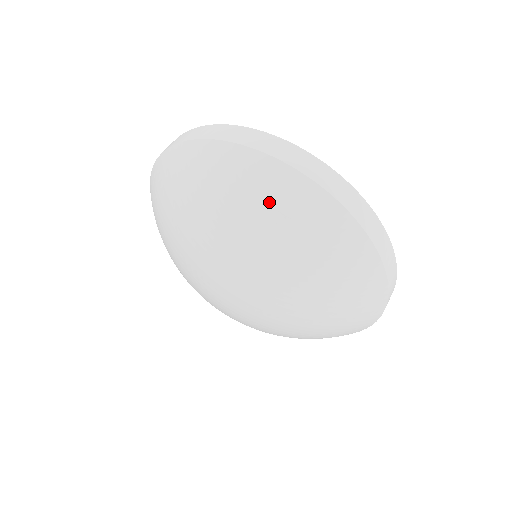
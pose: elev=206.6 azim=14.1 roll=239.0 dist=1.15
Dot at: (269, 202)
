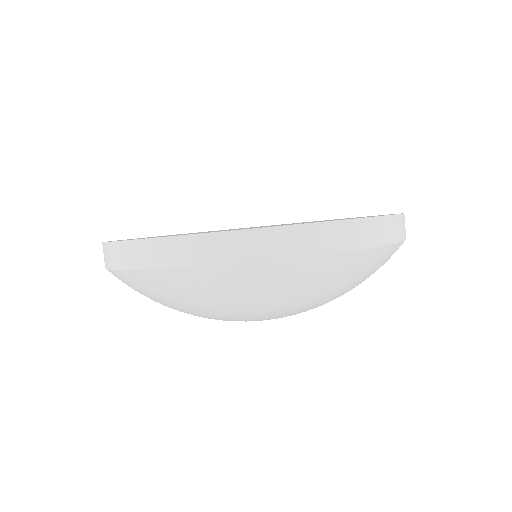
Dot at: (370, 273)
